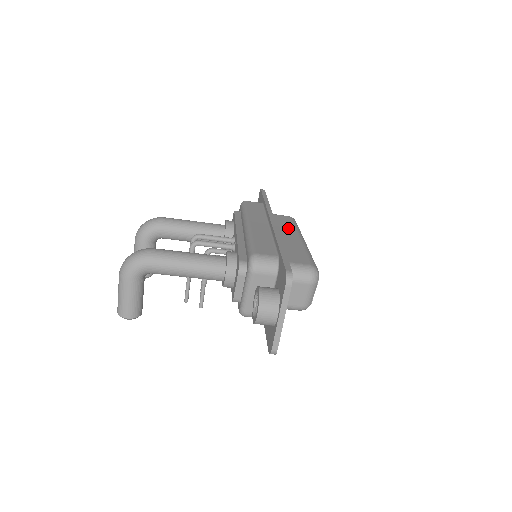
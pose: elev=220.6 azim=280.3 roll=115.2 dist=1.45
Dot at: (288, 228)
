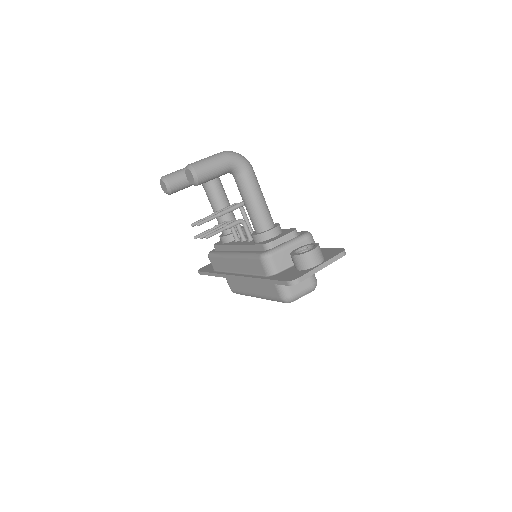
Dot at: occluded
